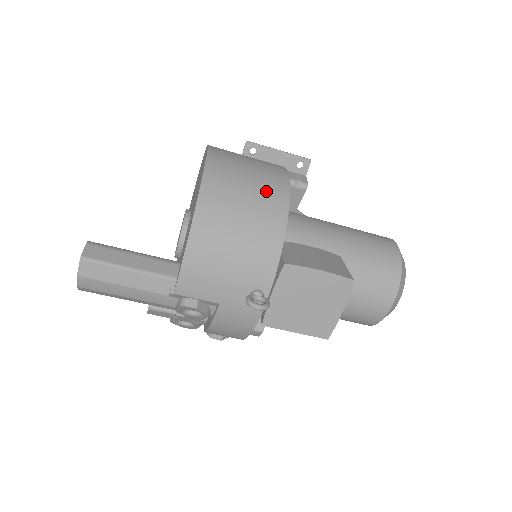
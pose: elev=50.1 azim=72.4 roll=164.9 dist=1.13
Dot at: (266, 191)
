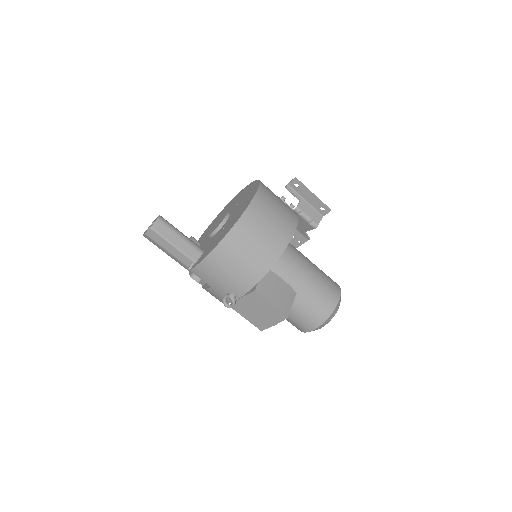
Dot at: (268, 247)
